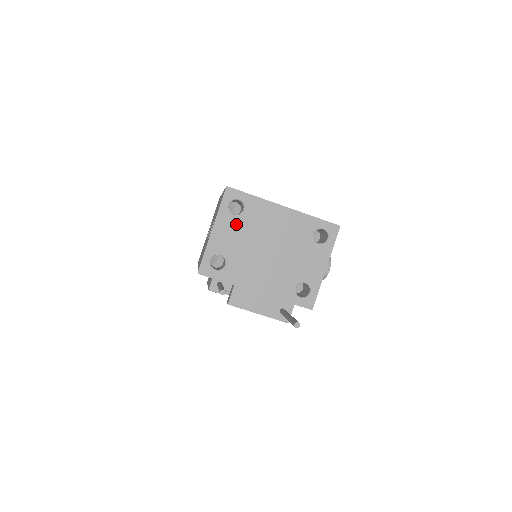
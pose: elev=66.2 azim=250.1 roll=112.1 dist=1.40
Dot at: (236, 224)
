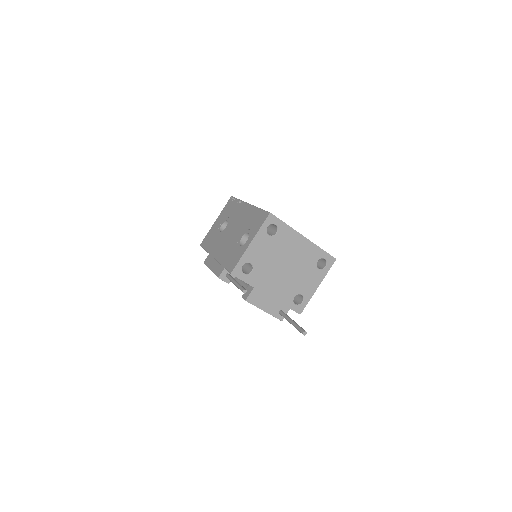
Dot at: (268, 243)
